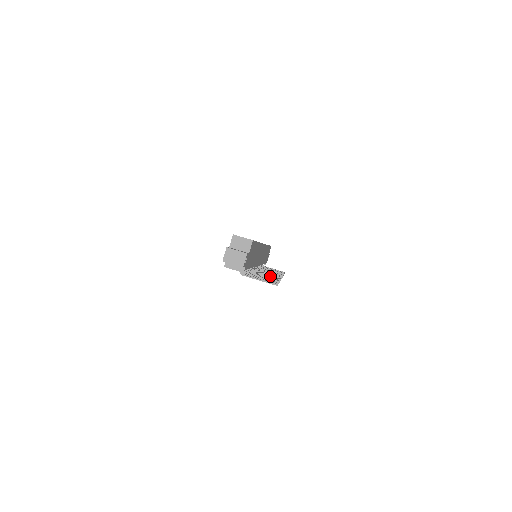
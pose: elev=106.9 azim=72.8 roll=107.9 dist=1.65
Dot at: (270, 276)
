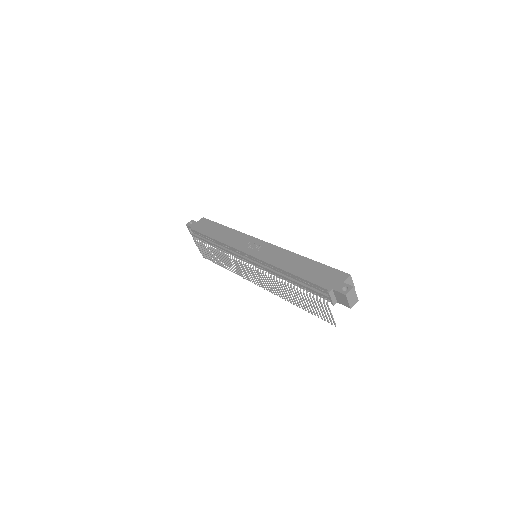
Dot at: (283, 293)
